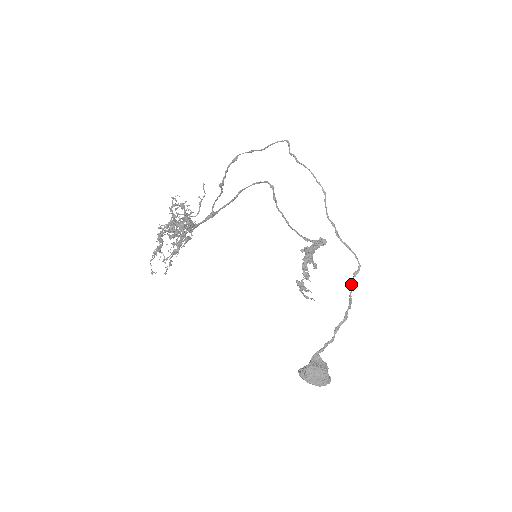
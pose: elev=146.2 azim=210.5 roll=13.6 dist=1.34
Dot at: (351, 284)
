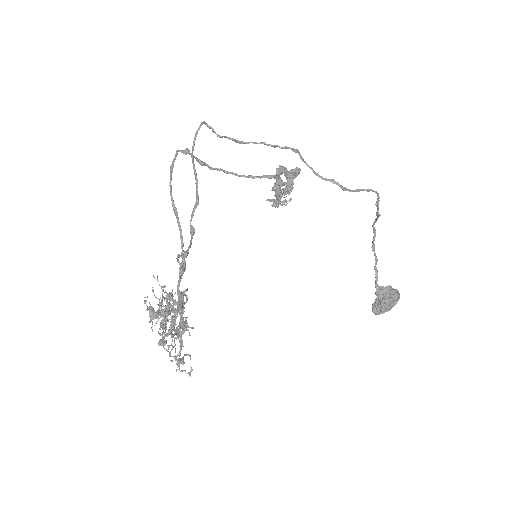
Dot at: (377, 214)
